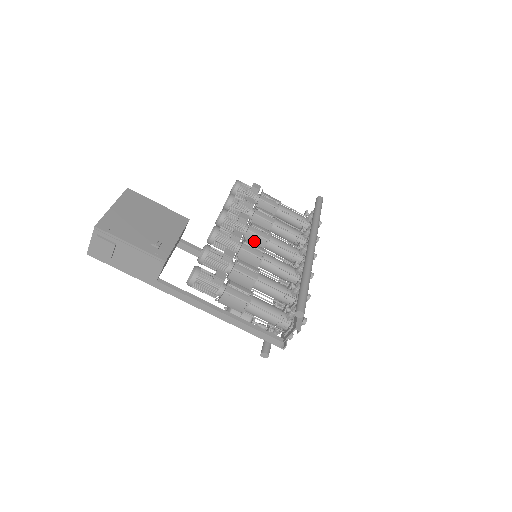
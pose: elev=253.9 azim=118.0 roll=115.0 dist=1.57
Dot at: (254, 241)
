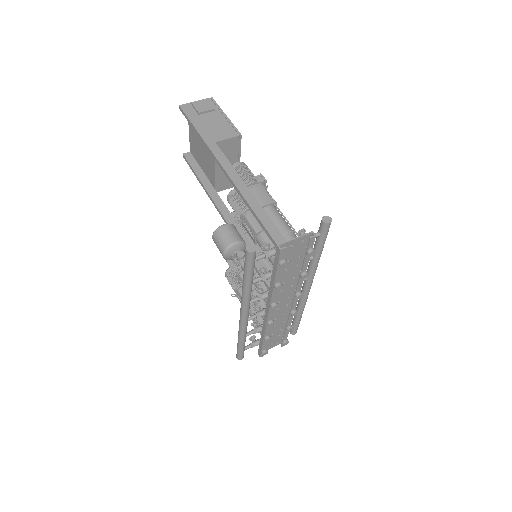
Dot at: occluded
